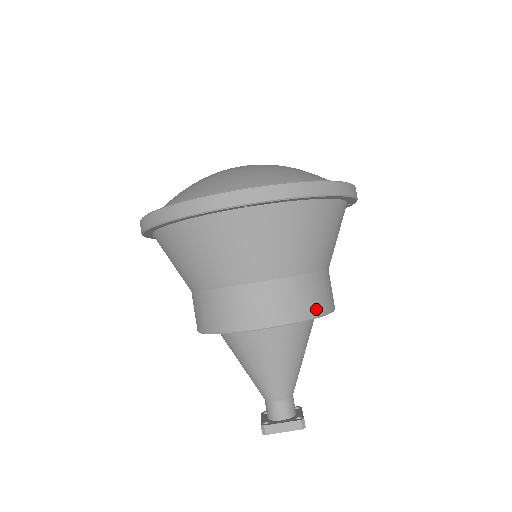
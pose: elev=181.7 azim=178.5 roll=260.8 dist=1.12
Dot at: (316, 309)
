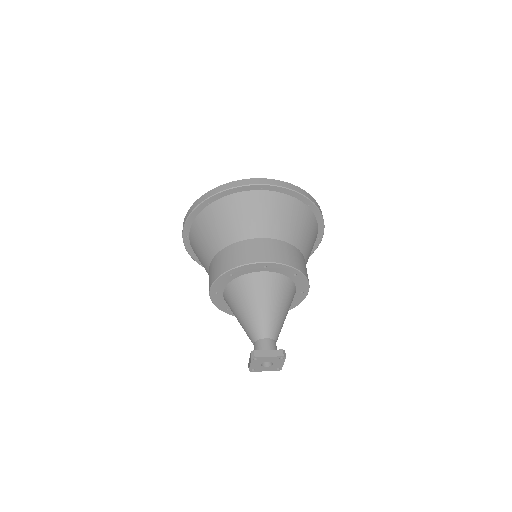
Dot at: (298, 266)
